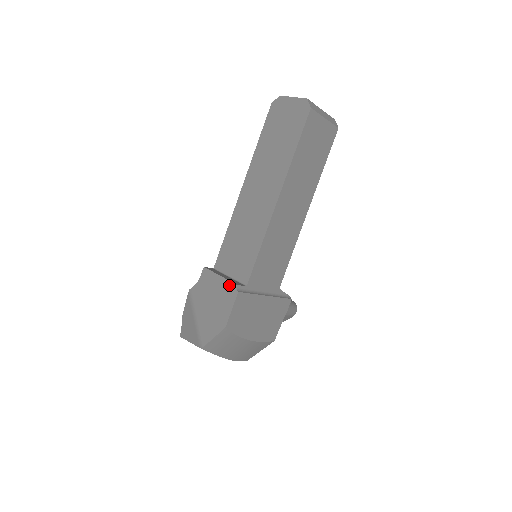
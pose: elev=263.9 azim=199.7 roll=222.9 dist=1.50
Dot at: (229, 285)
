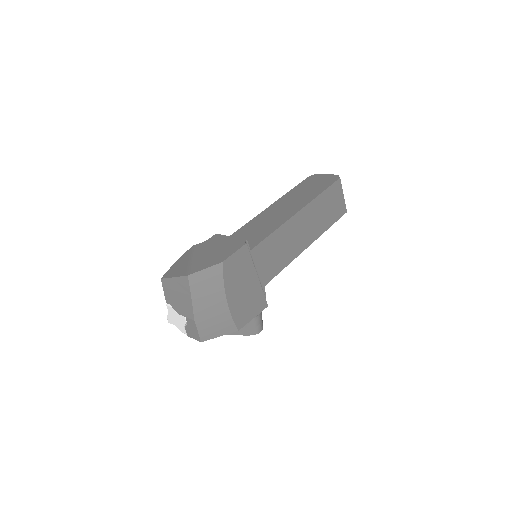
Dot at: (238, 240)
